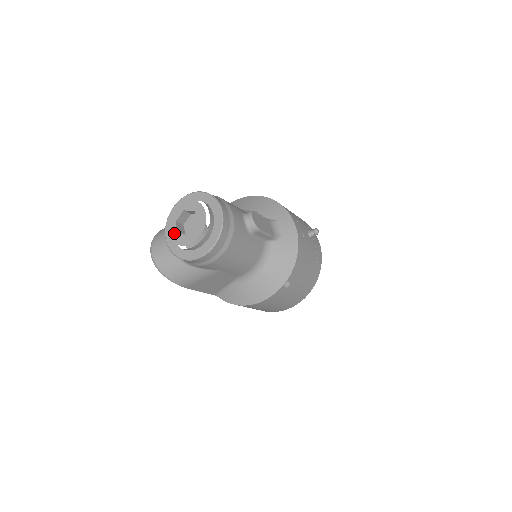
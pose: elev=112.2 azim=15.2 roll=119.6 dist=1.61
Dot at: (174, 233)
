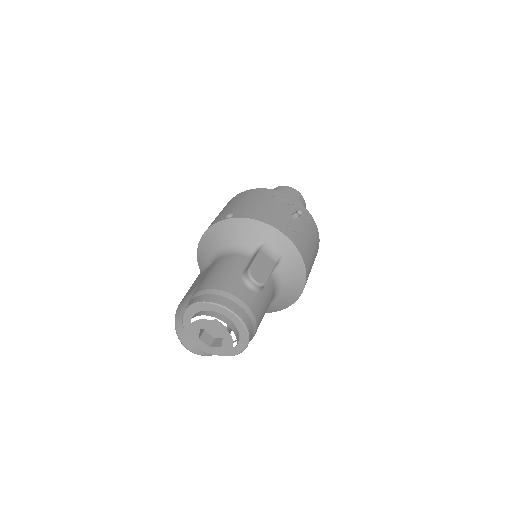
Dot at: (205, 348)
